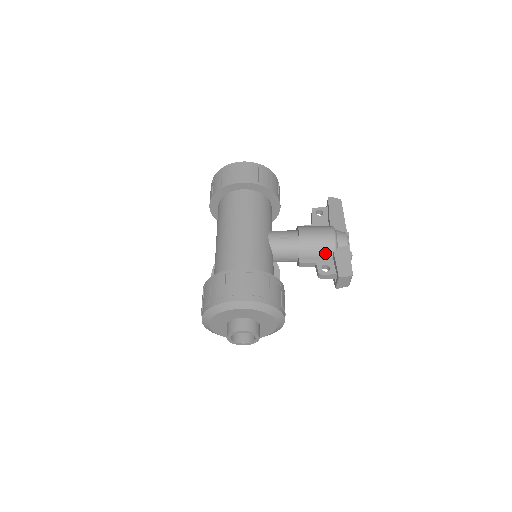
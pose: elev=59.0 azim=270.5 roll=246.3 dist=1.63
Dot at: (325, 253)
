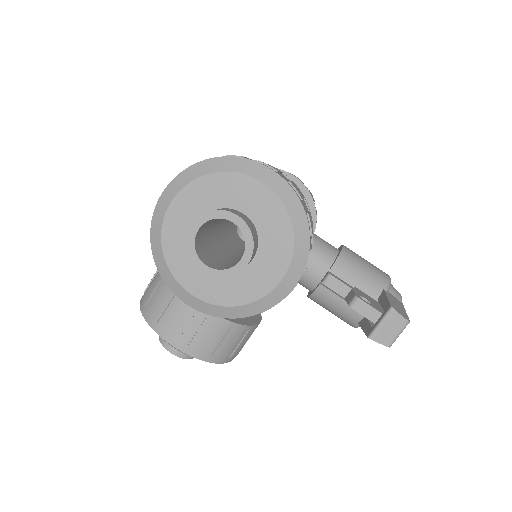
Dot at: (371, 284)
